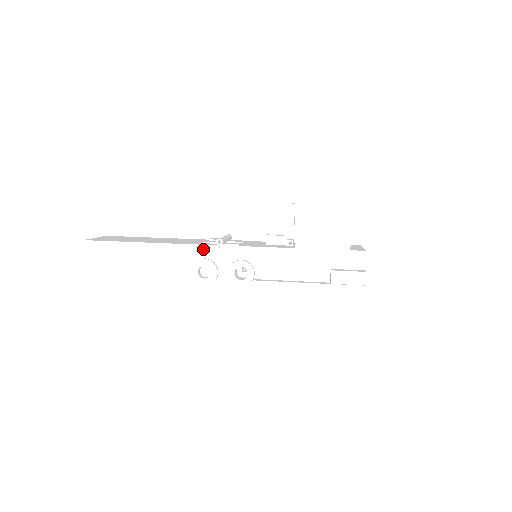
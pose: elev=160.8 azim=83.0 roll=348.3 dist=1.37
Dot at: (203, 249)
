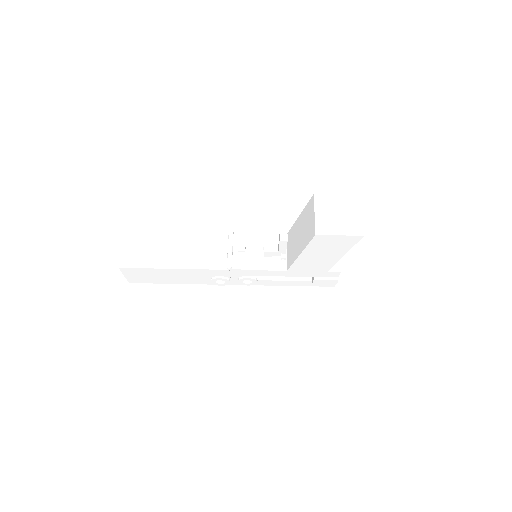
Dot at: (217, 271)
